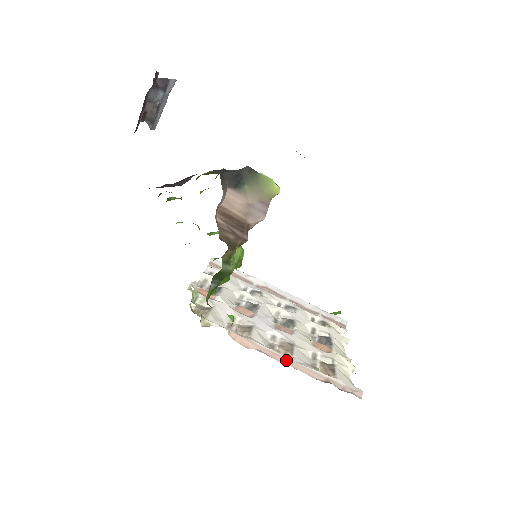
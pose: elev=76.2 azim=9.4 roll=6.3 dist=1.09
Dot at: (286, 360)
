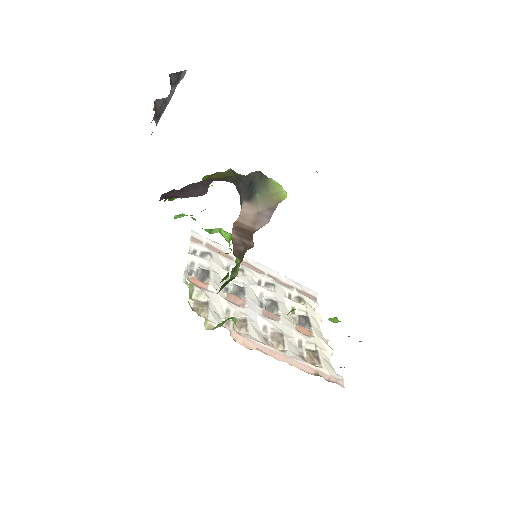
Dot at: (282, 356)
